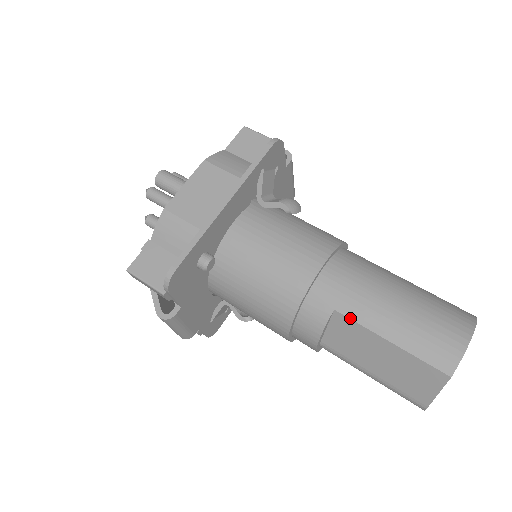
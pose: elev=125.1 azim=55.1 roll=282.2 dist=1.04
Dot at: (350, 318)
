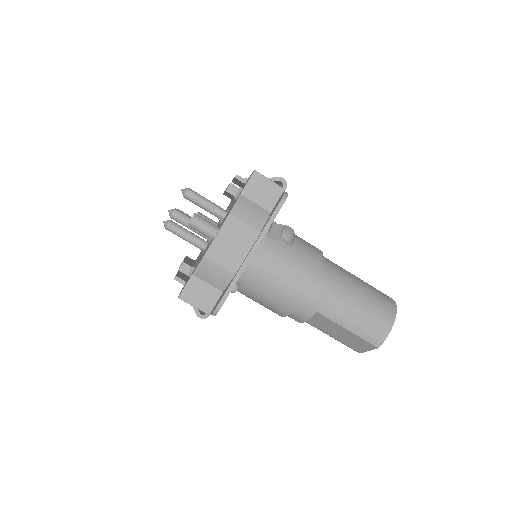
Dot at: (326, 317)
